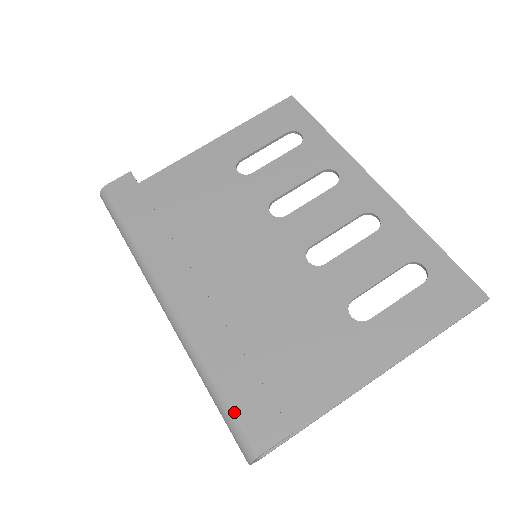
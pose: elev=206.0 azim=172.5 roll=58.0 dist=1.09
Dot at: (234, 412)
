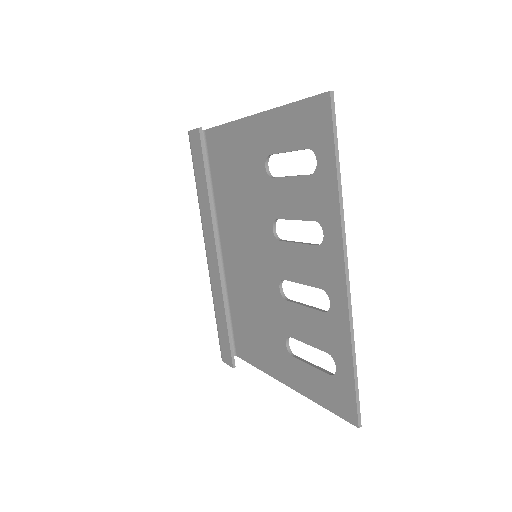
Dot at: (218, 336)
